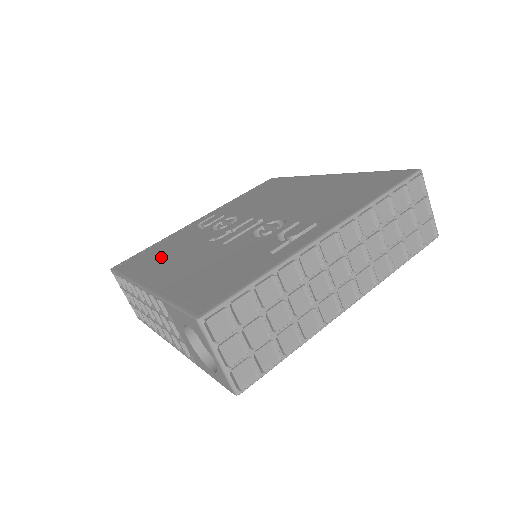
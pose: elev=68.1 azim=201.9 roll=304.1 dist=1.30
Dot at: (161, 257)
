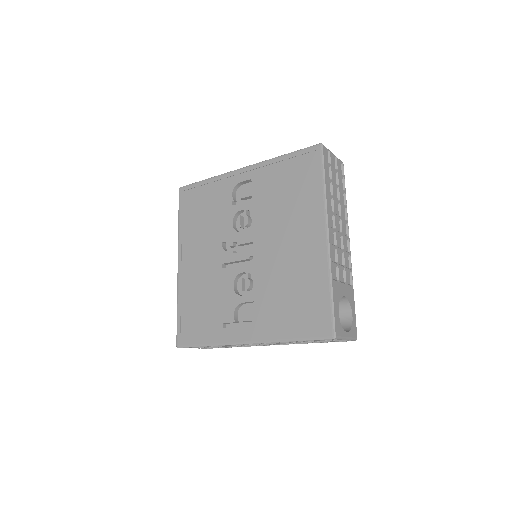
Dot at: (199, 224)
